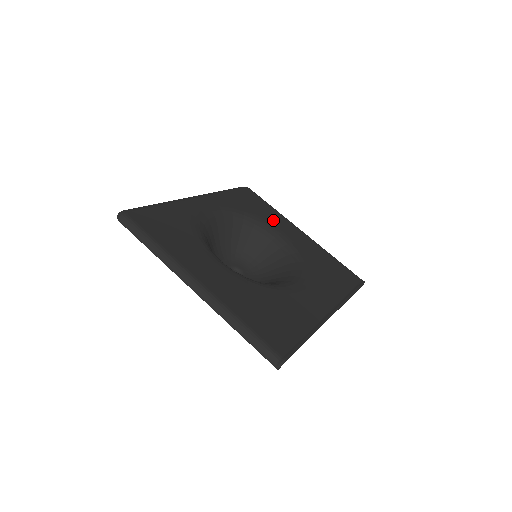
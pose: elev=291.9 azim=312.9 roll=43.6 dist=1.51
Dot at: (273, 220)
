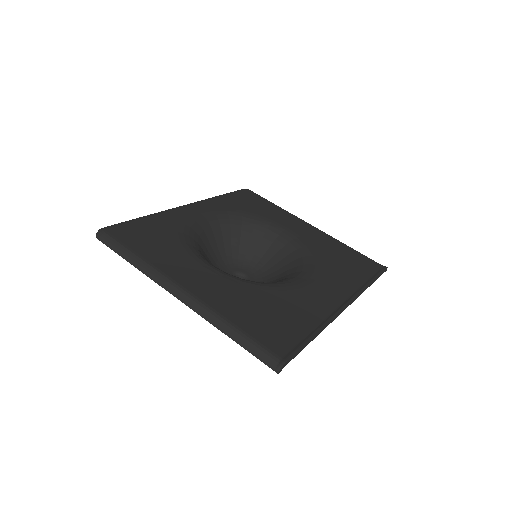
Dot at: (276, 217)
